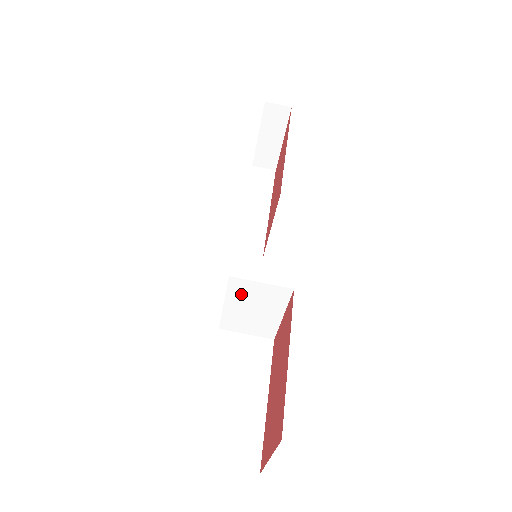
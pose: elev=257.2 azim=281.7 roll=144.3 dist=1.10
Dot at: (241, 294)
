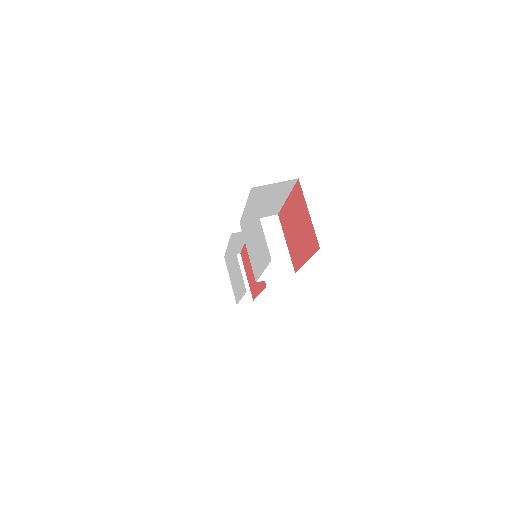
Dot at: occluded
